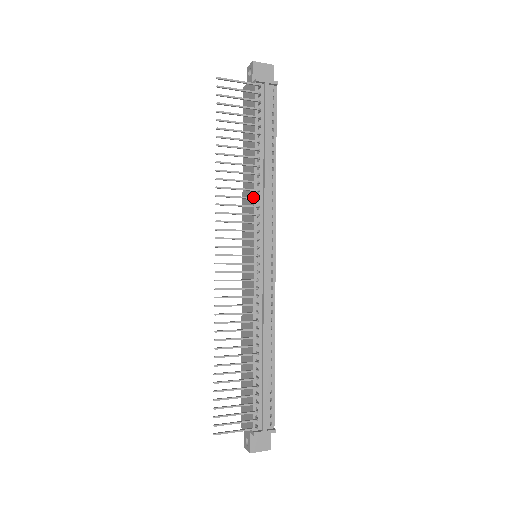
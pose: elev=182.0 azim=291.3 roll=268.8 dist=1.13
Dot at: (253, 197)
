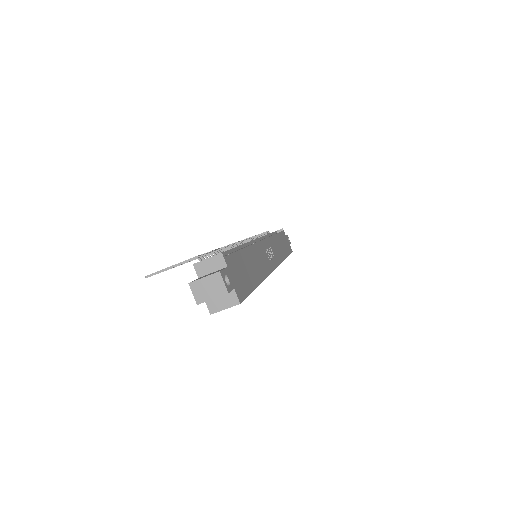
Dot at: occluded
